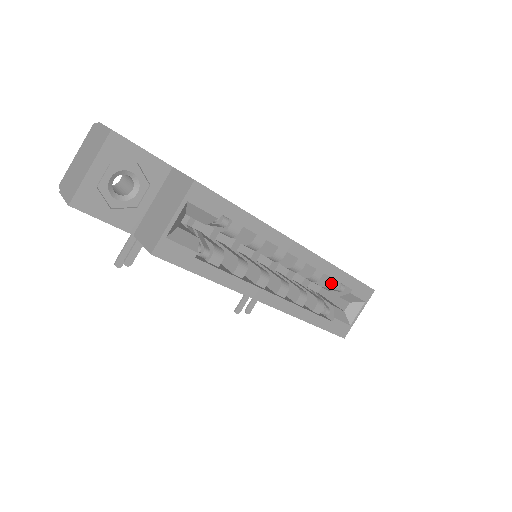
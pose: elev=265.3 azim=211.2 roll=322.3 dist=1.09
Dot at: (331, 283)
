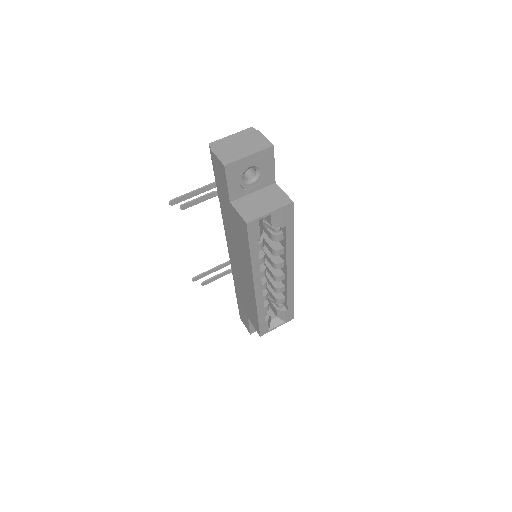
Dot at: (282, 299)
